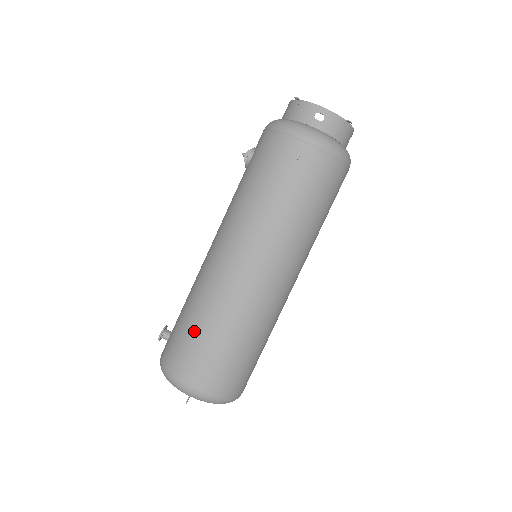
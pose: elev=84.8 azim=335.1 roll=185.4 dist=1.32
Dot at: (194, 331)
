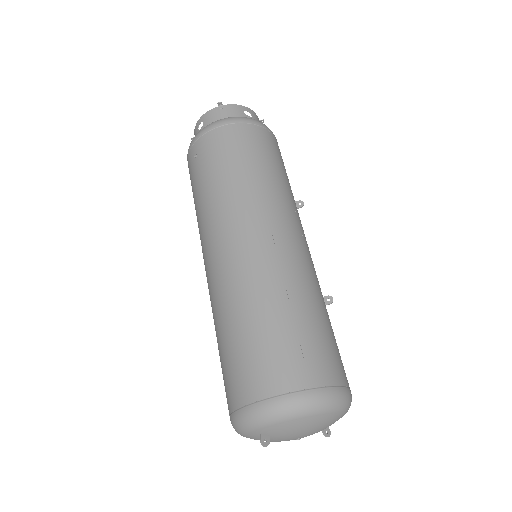
Dot at: (220, 356)
